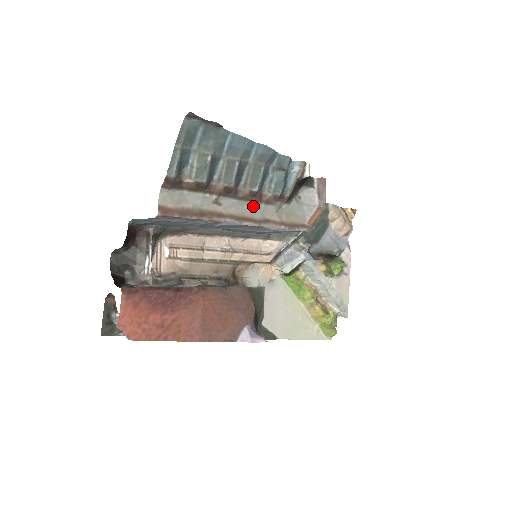
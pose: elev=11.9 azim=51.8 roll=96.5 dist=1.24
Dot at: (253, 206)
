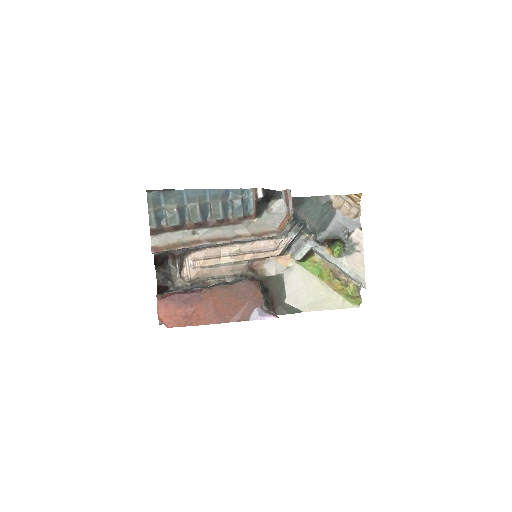
Dot at: (225, 229)
